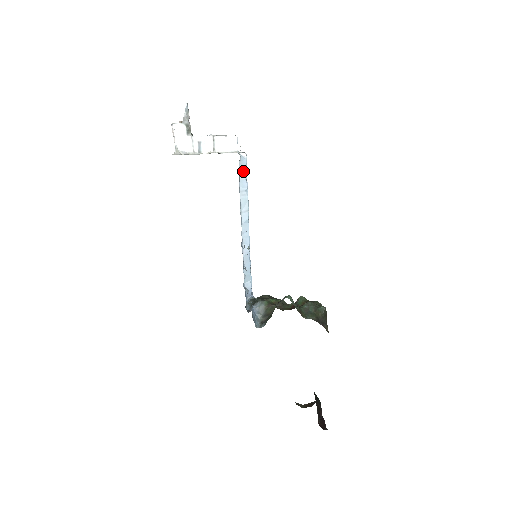
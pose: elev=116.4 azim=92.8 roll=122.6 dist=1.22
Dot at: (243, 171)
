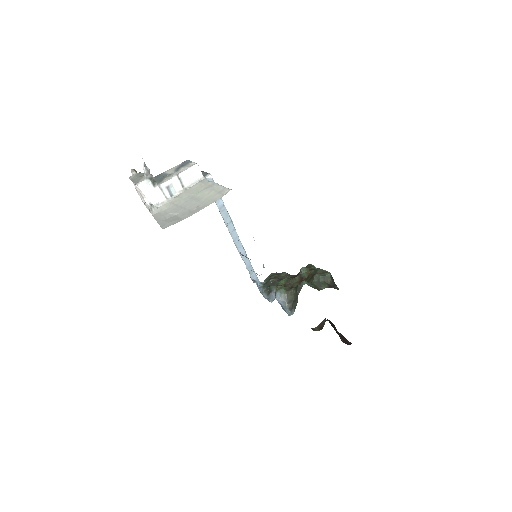
Dot at: occluded
